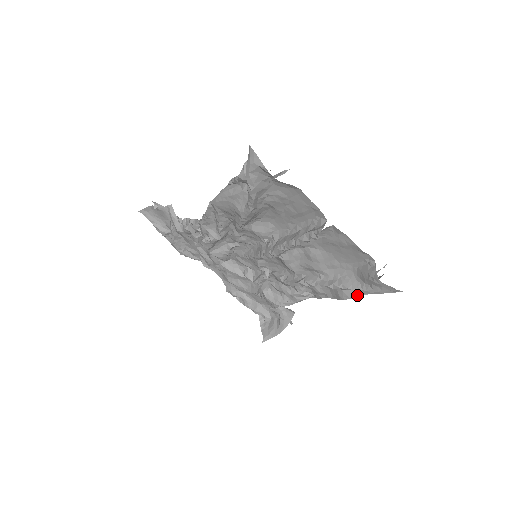
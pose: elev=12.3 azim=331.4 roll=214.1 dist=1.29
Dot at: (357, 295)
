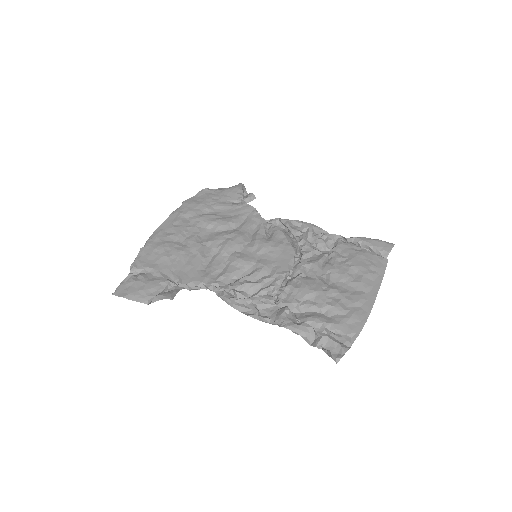
Dot at: occluded
